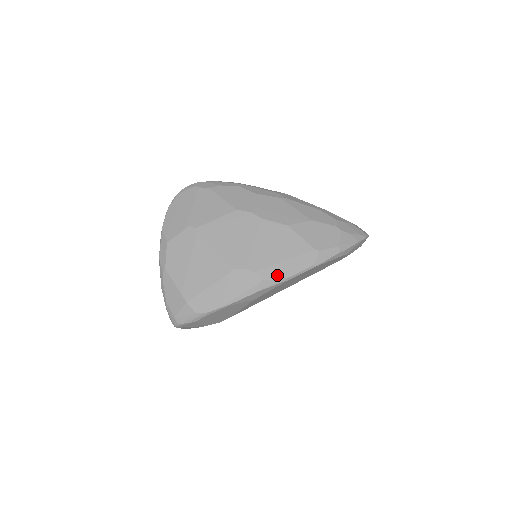
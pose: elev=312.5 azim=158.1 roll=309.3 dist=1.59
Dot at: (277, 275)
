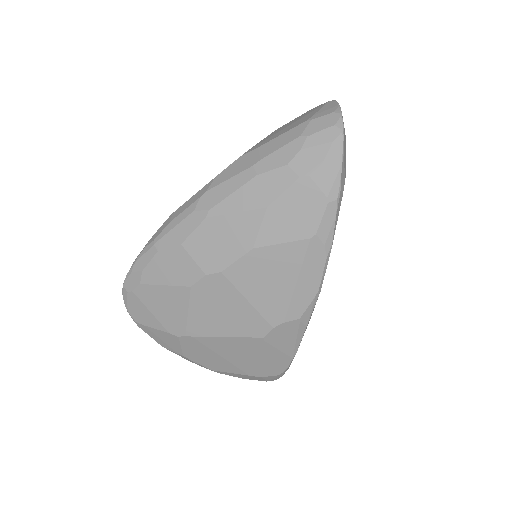
Dot at: (306, 301)
